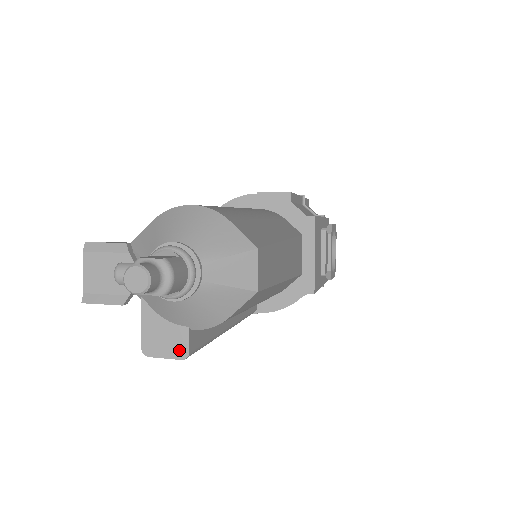
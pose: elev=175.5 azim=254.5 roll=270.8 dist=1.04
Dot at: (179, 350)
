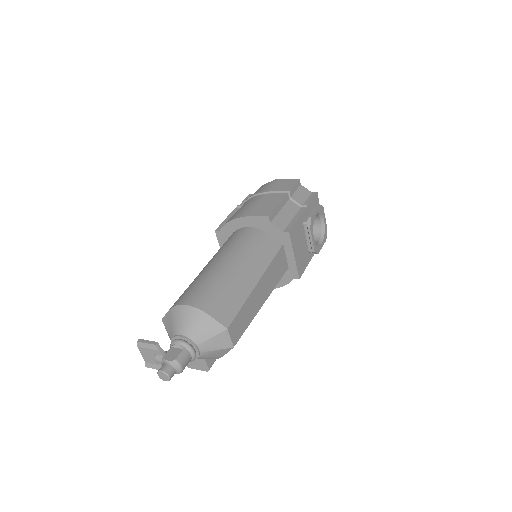
Dot at: (204, 367)
